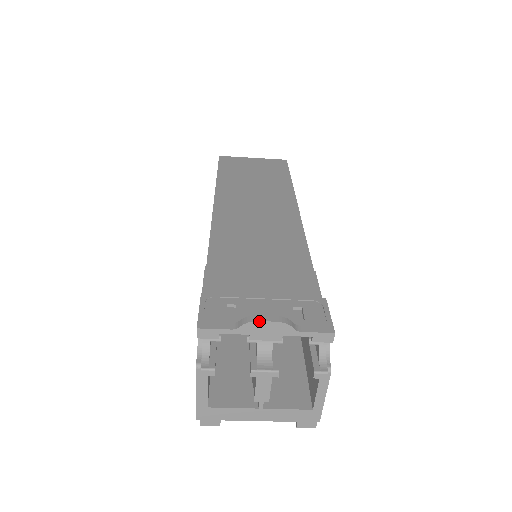
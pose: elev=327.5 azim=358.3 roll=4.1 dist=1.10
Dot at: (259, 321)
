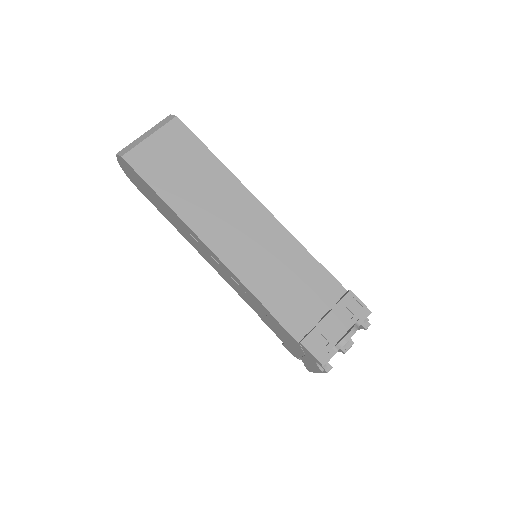
Dot at: occluded
